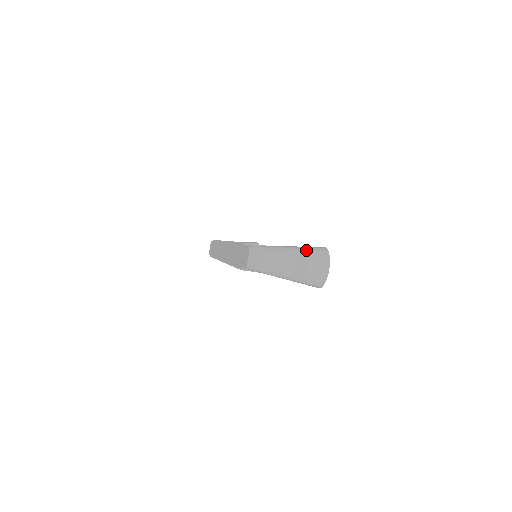
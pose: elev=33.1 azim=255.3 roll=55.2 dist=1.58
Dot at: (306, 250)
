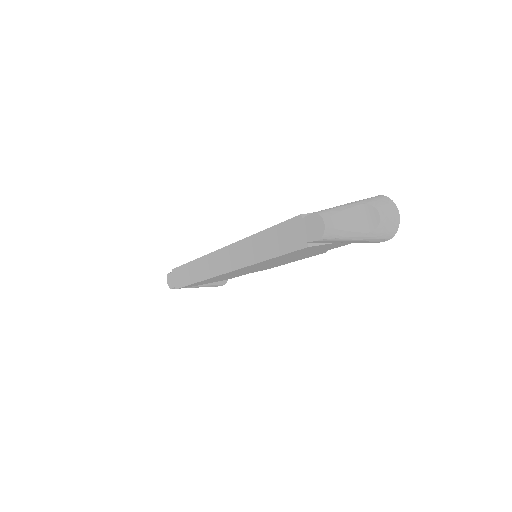
Dot at: (368, 201)
